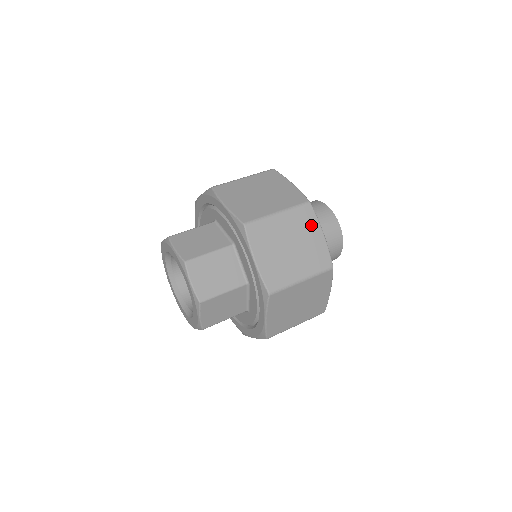
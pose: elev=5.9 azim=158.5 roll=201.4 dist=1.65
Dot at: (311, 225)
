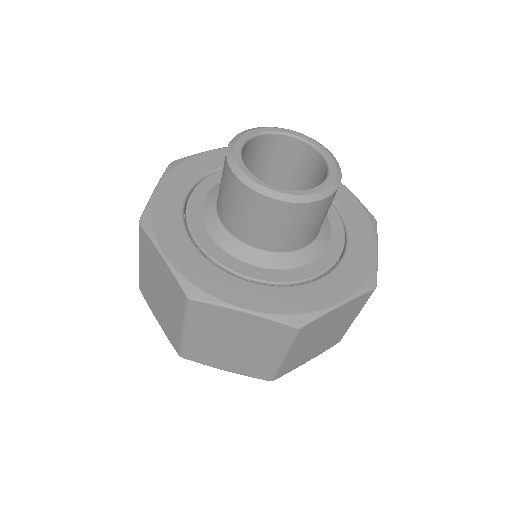
Dot at: (222, 316)
